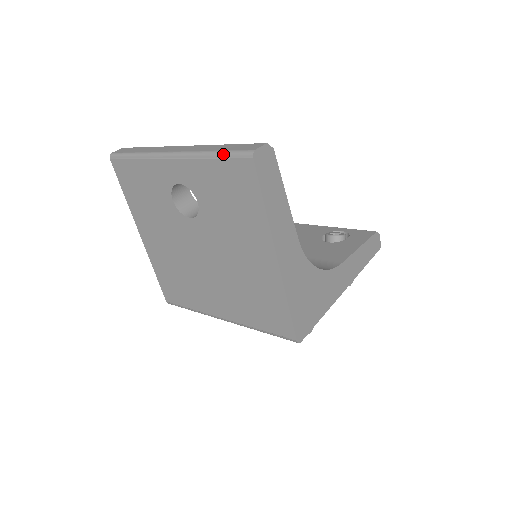
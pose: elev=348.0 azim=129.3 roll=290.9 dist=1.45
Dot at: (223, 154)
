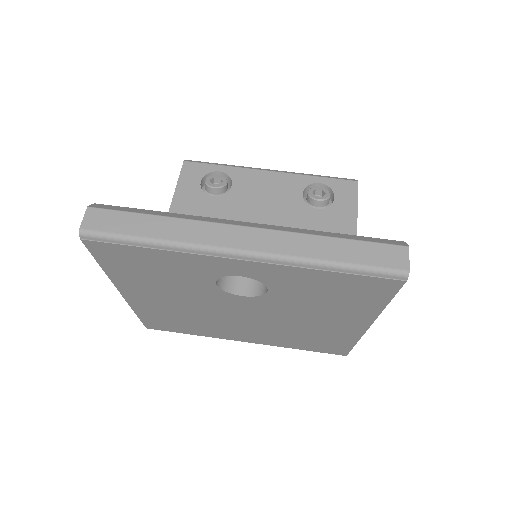
Dot at: (353, 270)
